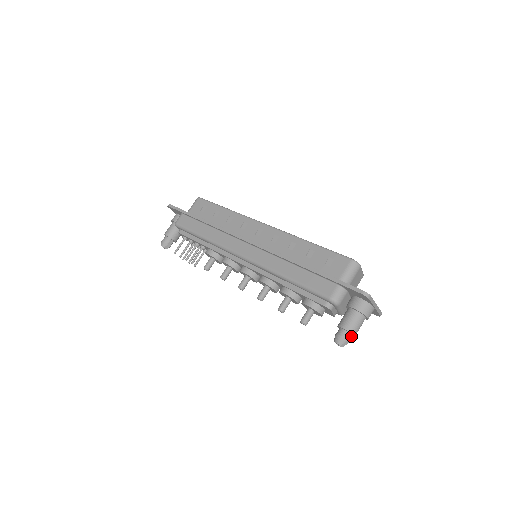
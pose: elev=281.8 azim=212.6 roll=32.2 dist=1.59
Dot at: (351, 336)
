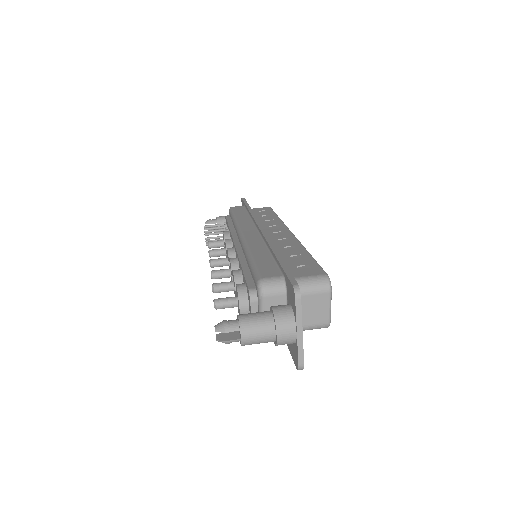
Dot at: (239, 338)
